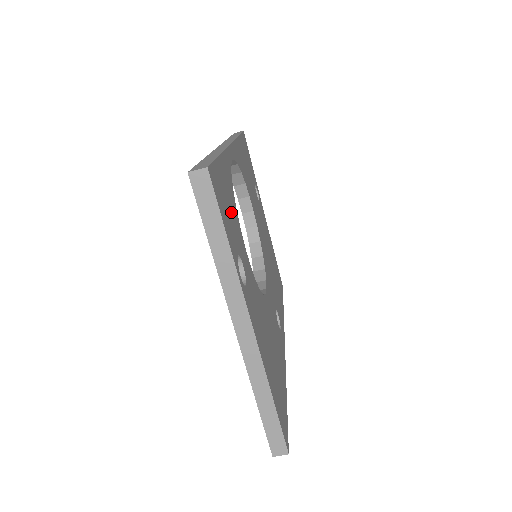
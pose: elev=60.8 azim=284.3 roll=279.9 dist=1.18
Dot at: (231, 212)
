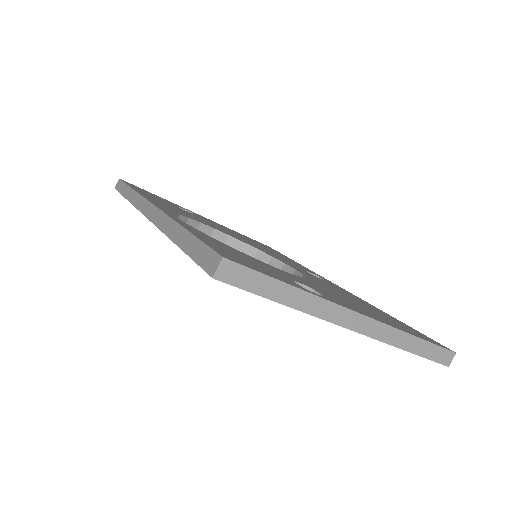
Dot at: (248, 259)
